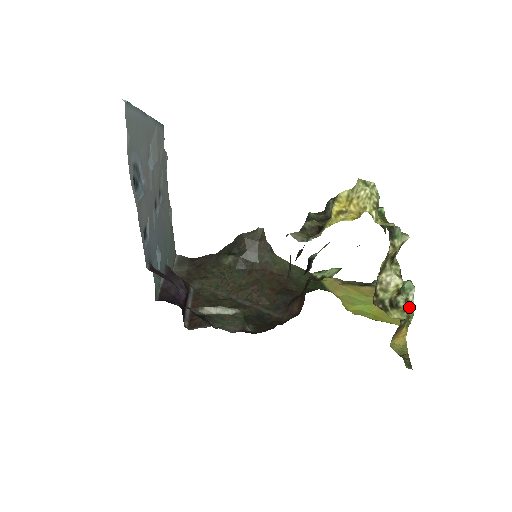
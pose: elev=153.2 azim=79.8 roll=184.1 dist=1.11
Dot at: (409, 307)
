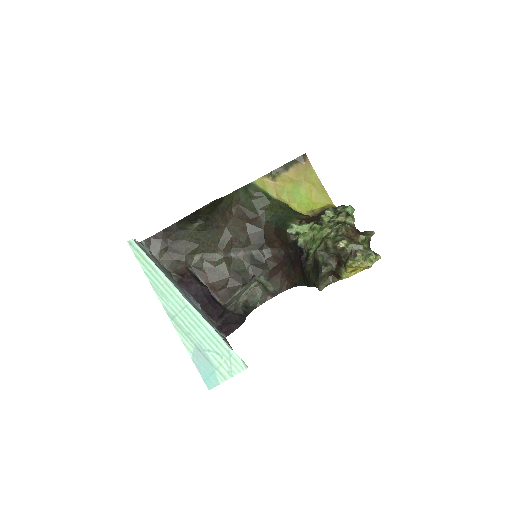
Dot at: occluded
